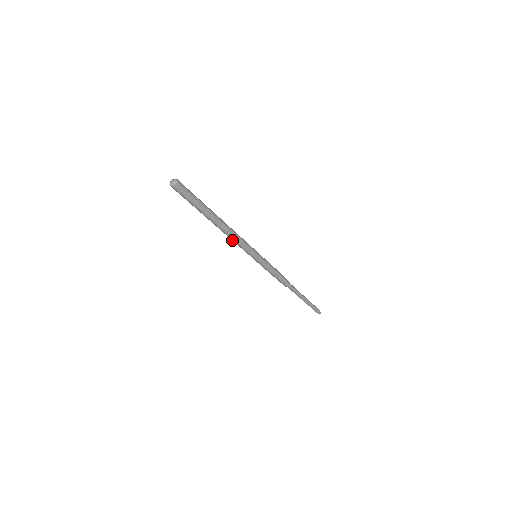
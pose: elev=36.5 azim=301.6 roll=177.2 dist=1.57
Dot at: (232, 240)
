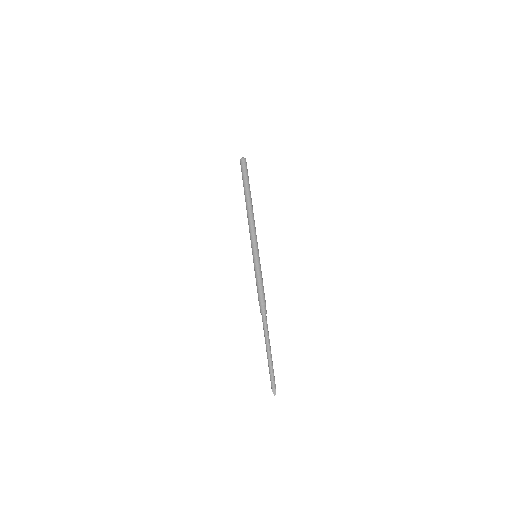
Dot at: (249, 224)
